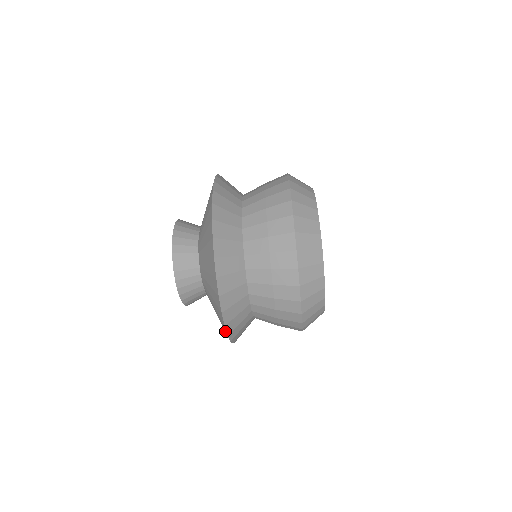
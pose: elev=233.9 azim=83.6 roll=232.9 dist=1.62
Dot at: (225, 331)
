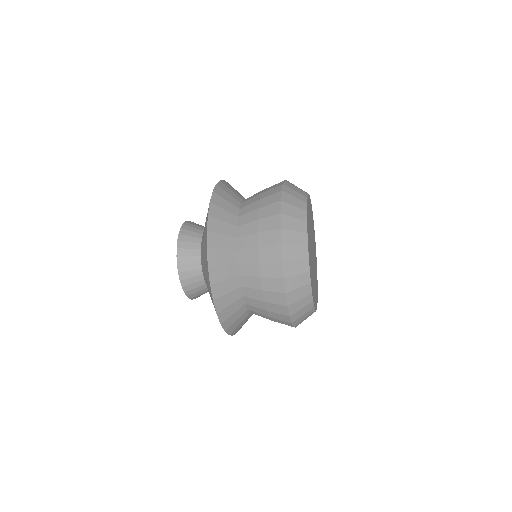
Dot at: occluded
